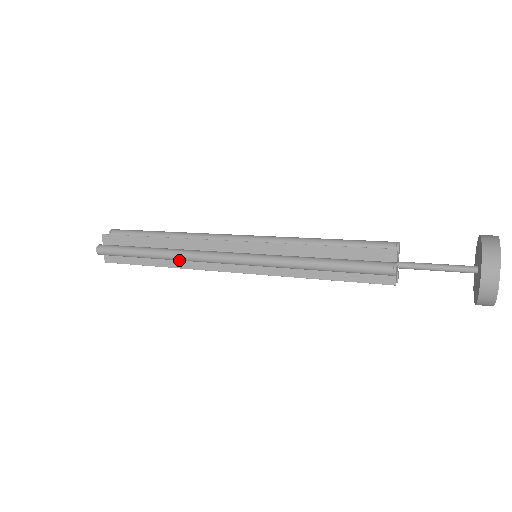
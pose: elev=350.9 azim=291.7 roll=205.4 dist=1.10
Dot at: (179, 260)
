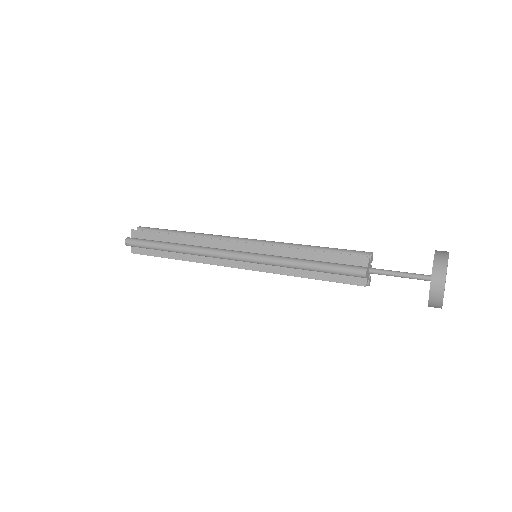
Dot at: (193, 254)
